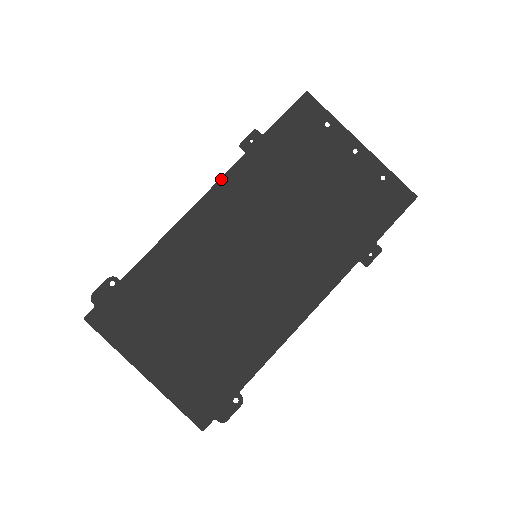
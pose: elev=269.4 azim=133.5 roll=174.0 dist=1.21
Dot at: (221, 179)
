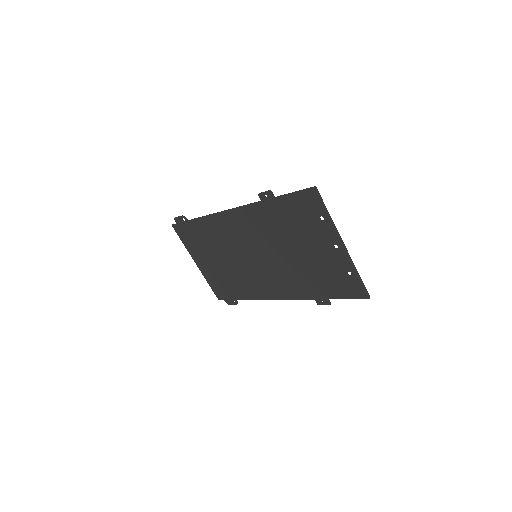
Dot at: (243, 206)
